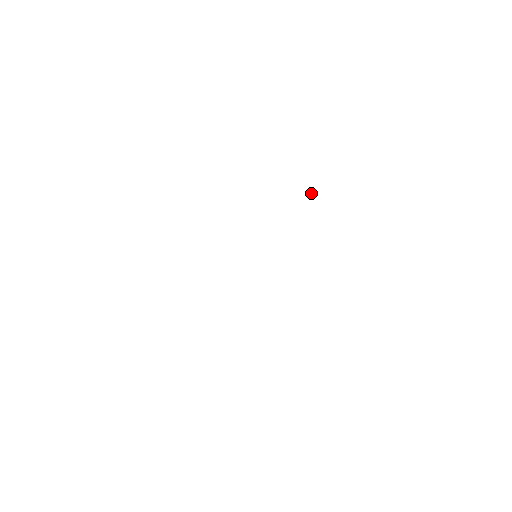
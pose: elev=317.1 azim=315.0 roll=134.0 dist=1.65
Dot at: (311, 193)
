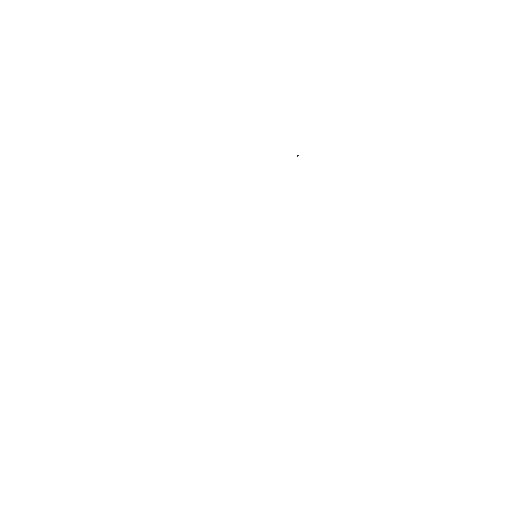
Dot at: (297, 156)
